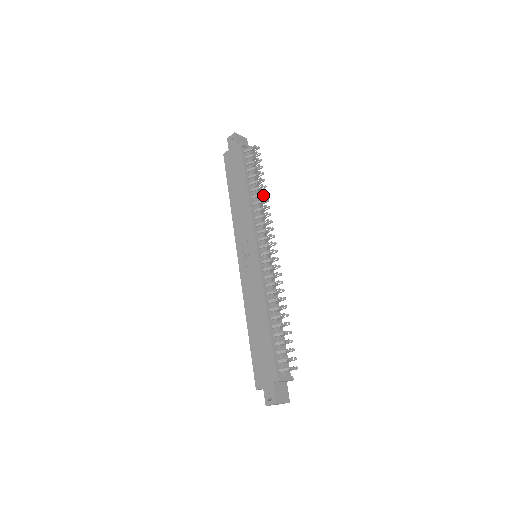
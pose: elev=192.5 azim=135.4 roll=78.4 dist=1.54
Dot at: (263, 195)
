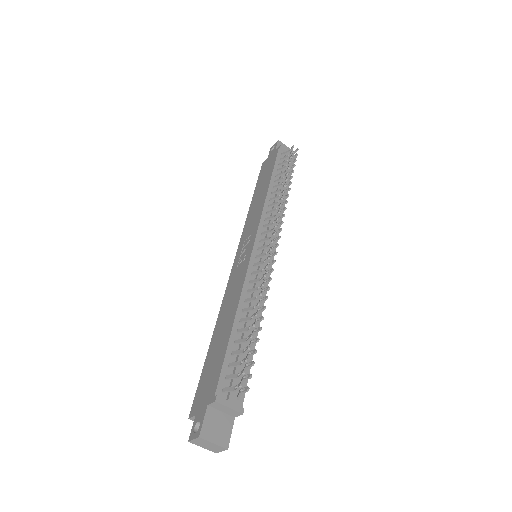
Dot at: (285, 191)
